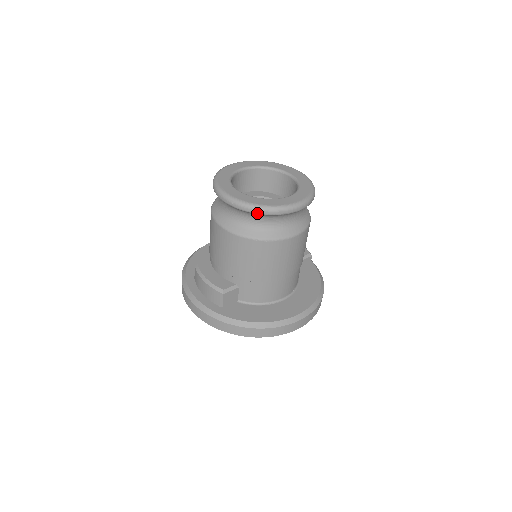
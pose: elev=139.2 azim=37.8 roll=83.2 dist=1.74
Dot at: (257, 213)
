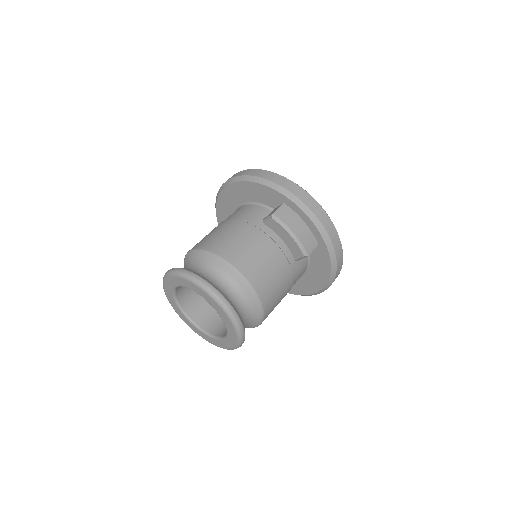
Dot at: occluded
